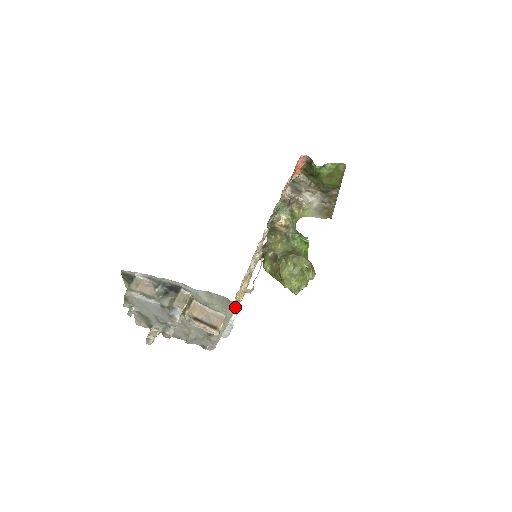
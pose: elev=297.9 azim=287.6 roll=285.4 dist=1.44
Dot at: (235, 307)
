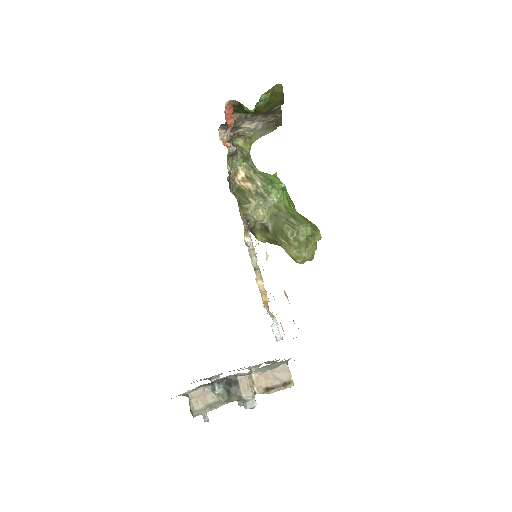
Dot at: occluded
